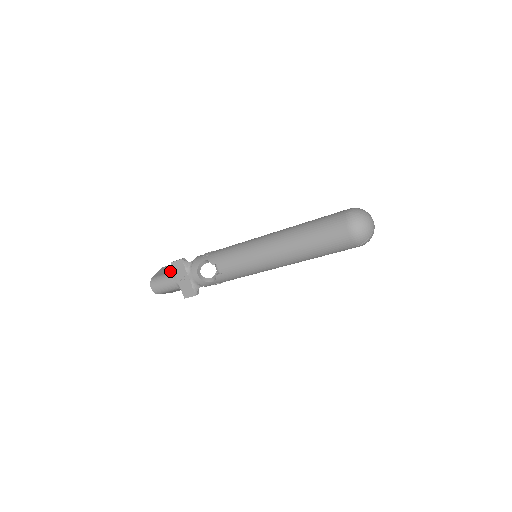
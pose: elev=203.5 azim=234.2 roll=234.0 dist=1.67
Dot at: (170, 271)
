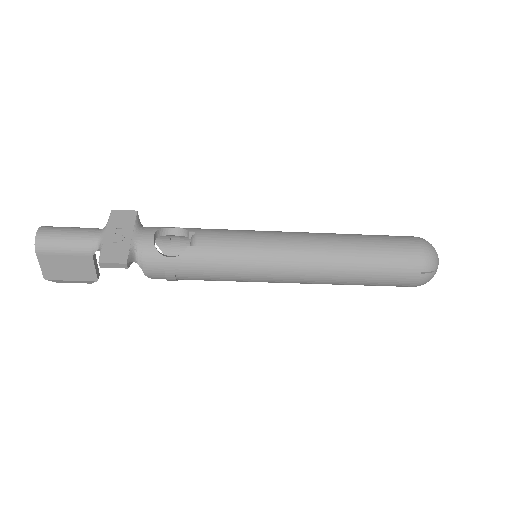
Dot at: occluded
